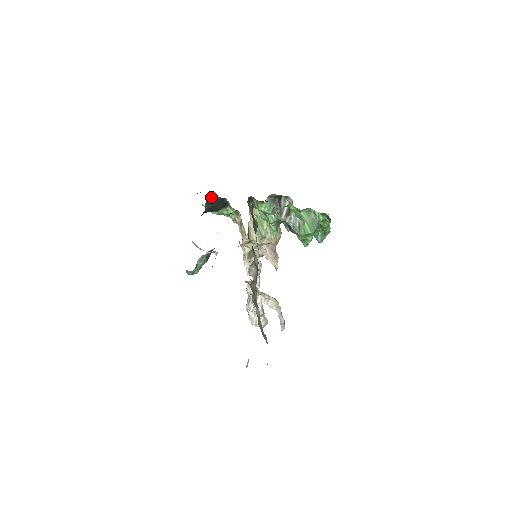
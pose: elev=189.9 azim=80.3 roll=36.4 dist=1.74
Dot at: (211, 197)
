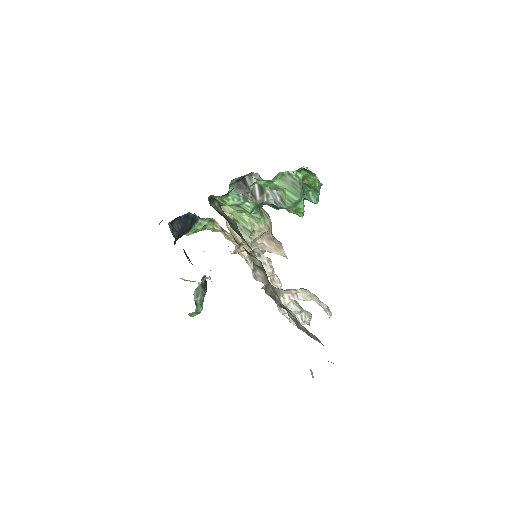
Dot at: (173, 220)
